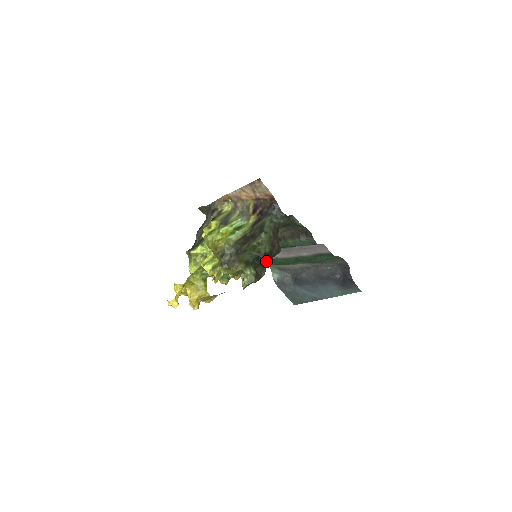
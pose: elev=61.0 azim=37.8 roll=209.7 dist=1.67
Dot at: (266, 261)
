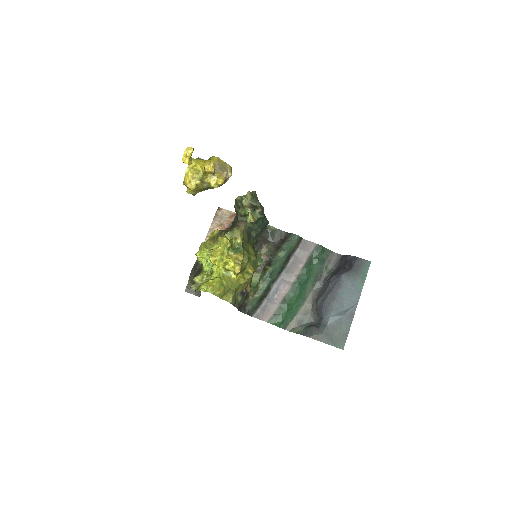
Dot at: occluded
